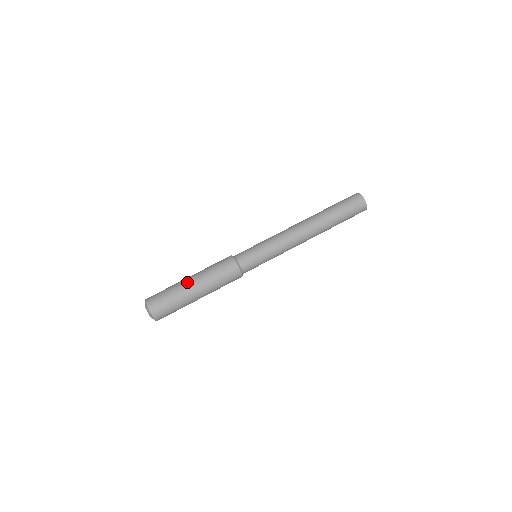
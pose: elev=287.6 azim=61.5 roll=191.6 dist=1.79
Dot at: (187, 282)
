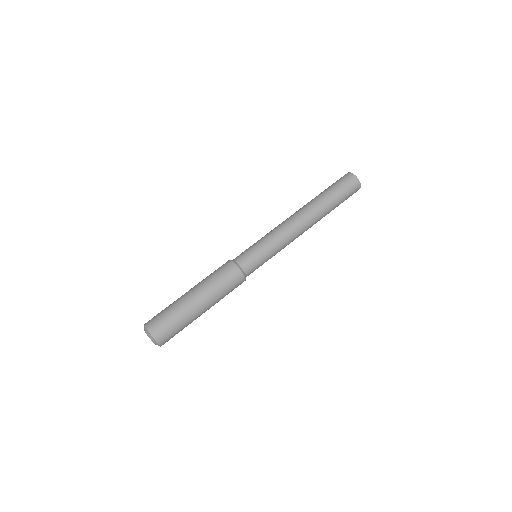
Dot at: (194, 304)
